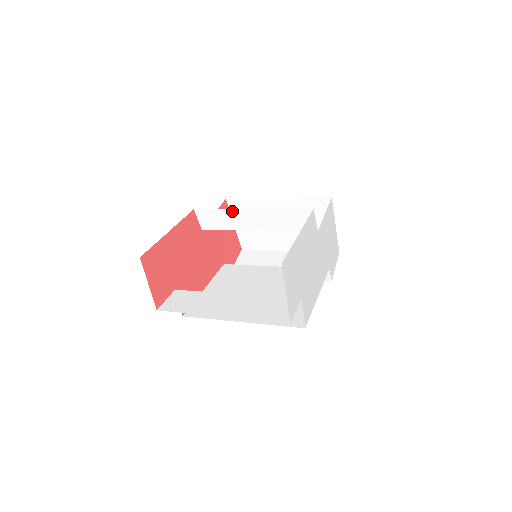
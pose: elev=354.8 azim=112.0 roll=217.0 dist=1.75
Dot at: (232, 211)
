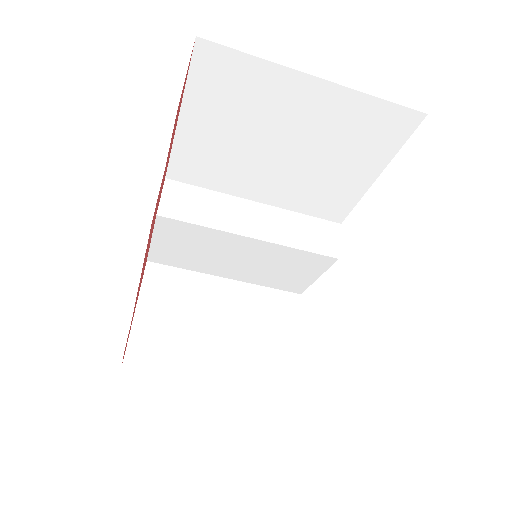
Dot at: (227, 198)
